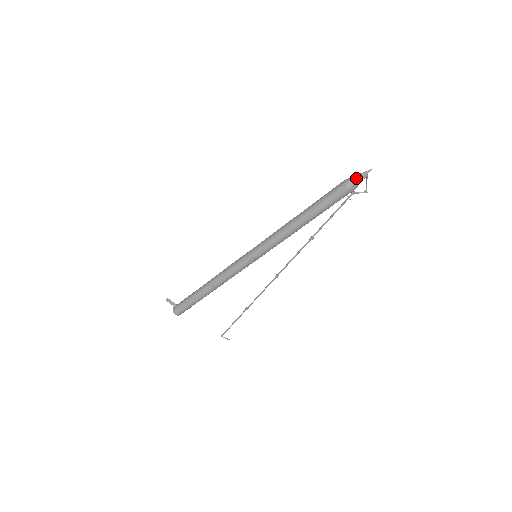
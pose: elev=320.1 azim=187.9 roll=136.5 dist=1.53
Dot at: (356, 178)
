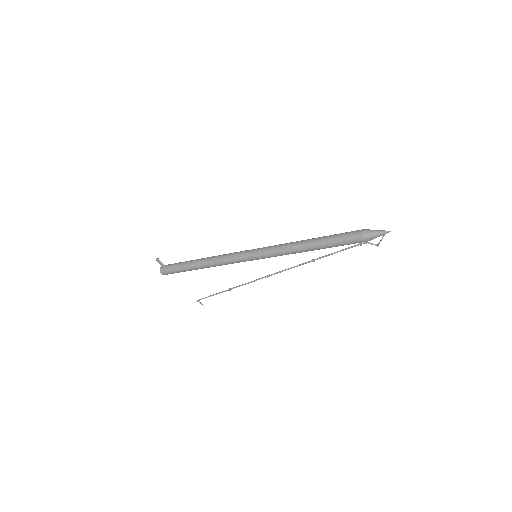
Dot at: (374, 233)
